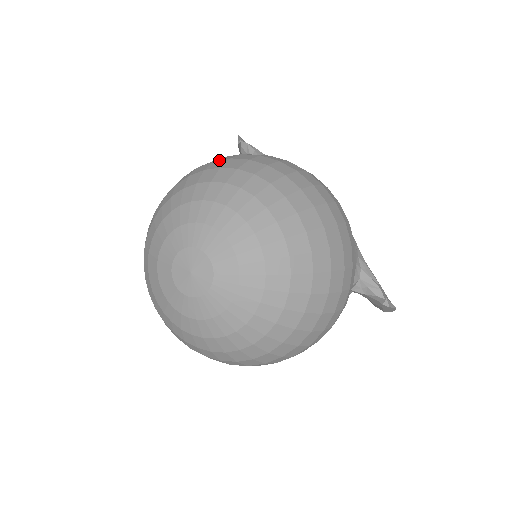
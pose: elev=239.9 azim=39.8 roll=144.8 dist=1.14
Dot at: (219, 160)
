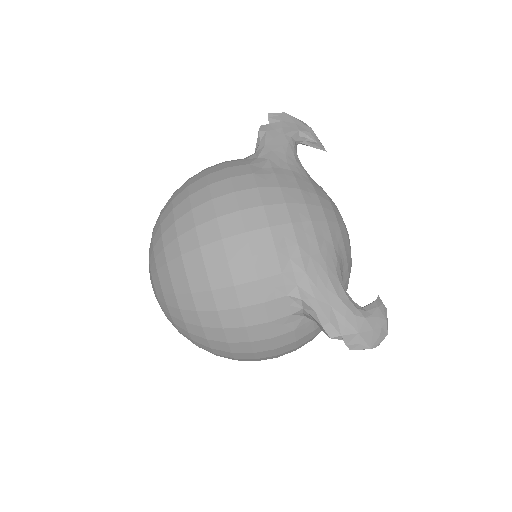
Dot at: (187, 180)
